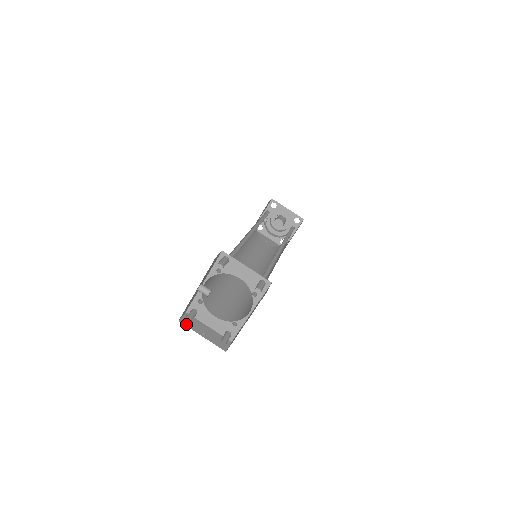
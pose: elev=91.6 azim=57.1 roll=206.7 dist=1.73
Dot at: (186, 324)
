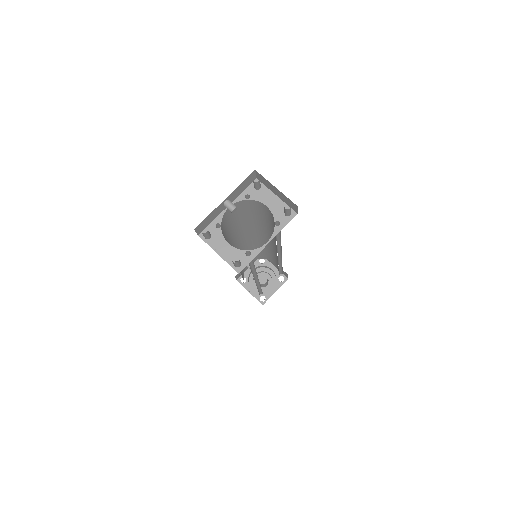
Dot at: occluded
